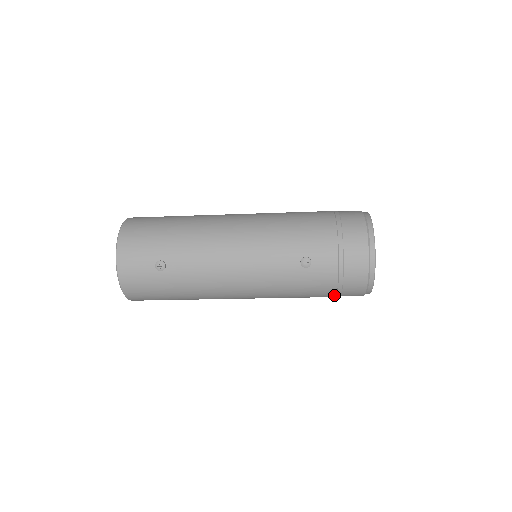
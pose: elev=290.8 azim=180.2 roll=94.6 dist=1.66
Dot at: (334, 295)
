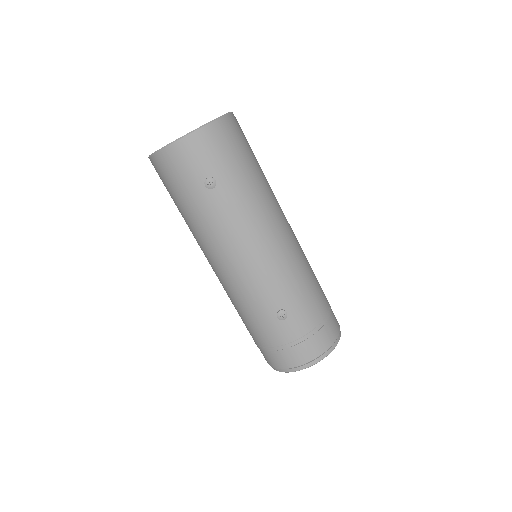
Dot at: (259, 344)
